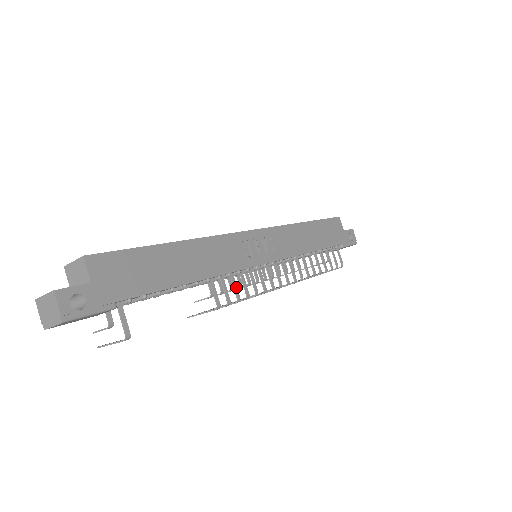
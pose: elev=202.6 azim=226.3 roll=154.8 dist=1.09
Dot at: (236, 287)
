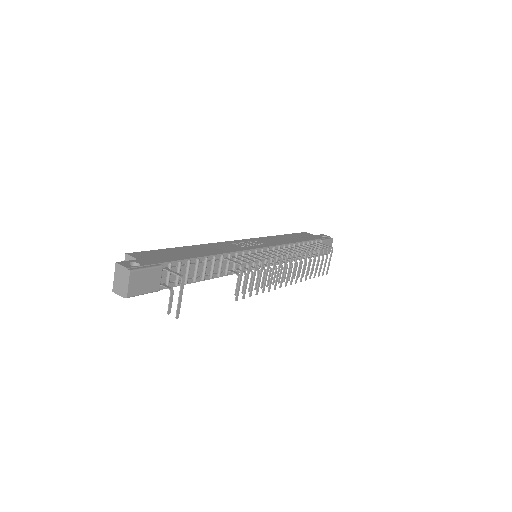
Dot at: (248, 259)
